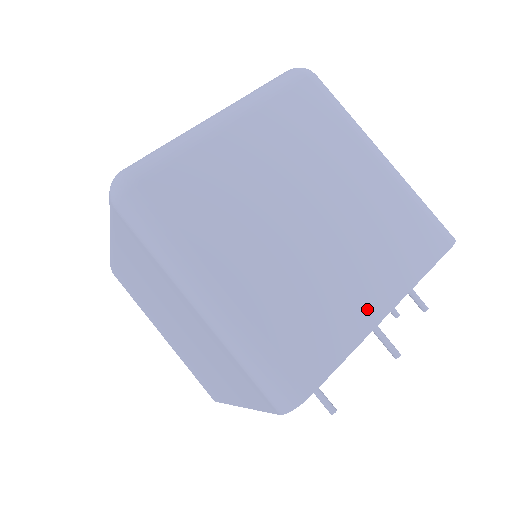
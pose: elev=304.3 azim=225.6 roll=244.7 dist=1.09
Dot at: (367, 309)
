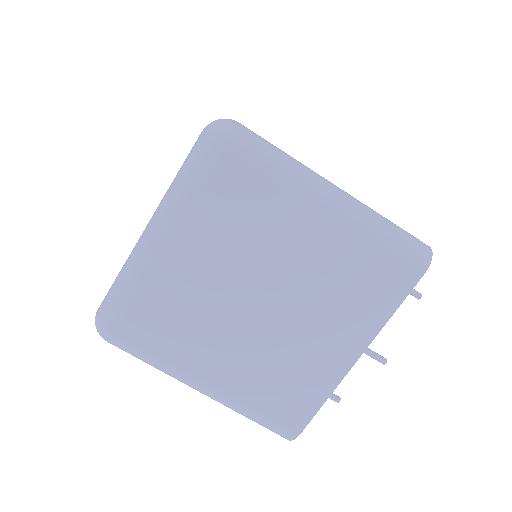
Dot at: (337, 361)
